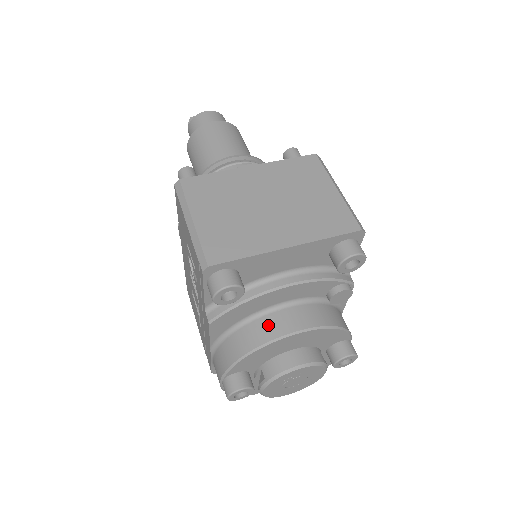
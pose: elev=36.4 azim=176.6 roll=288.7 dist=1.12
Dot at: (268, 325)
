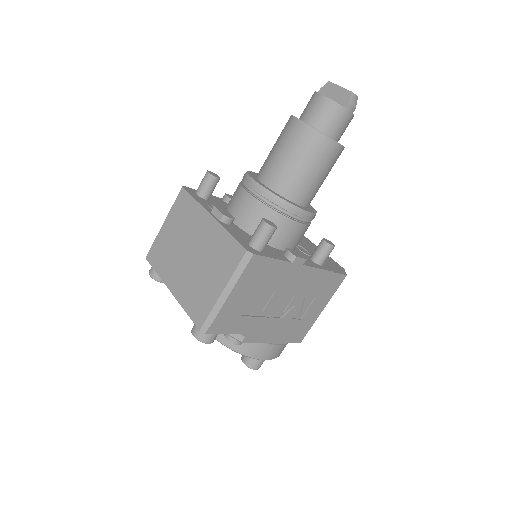
Dot at: occluded
